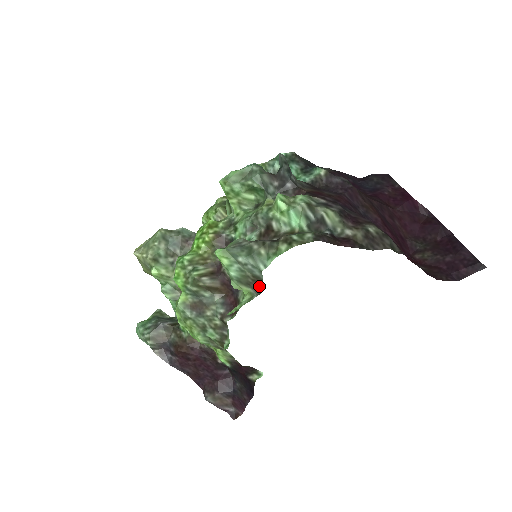
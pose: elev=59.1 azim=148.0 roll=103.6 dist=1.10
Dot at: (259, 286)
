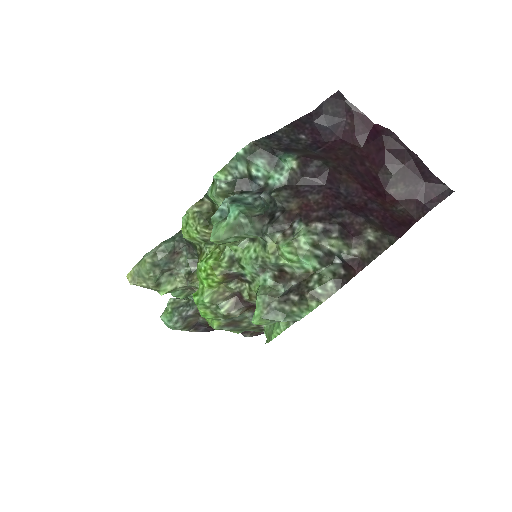
Dot at: occluded
